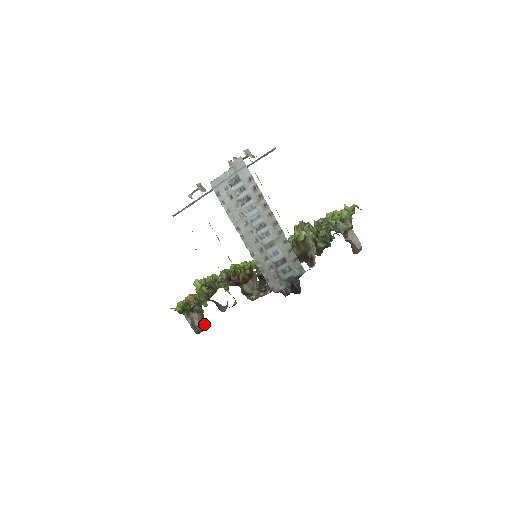
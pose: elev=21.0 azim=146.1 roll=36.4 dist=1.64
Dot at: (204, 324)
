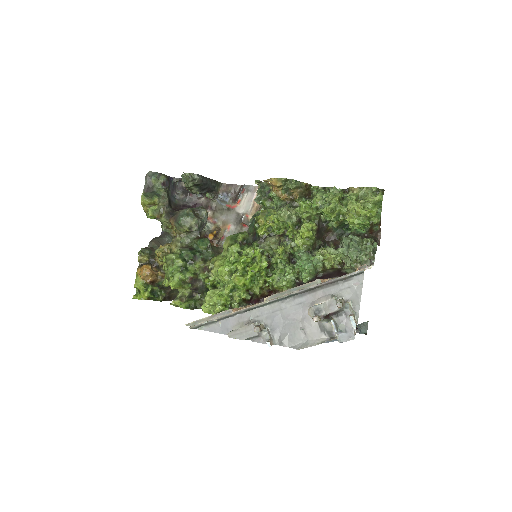
Dot at: occluded
